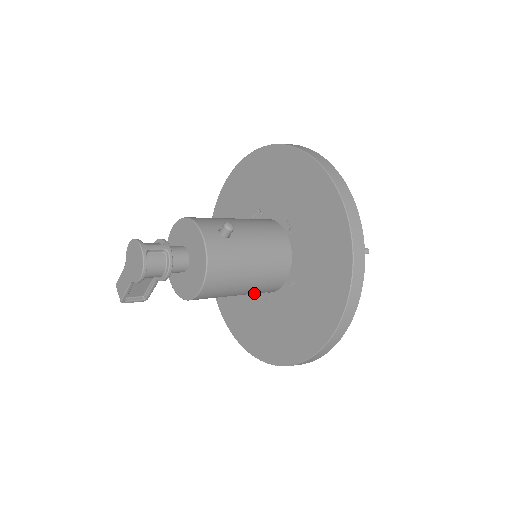
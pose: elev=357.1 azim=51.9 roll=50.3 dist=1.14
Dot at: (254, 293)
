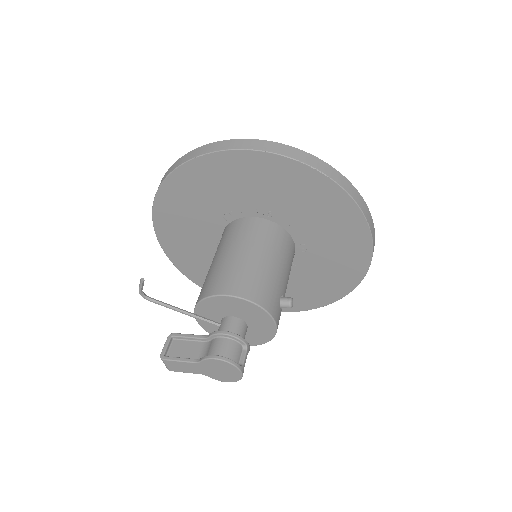
Dot at: occluded
